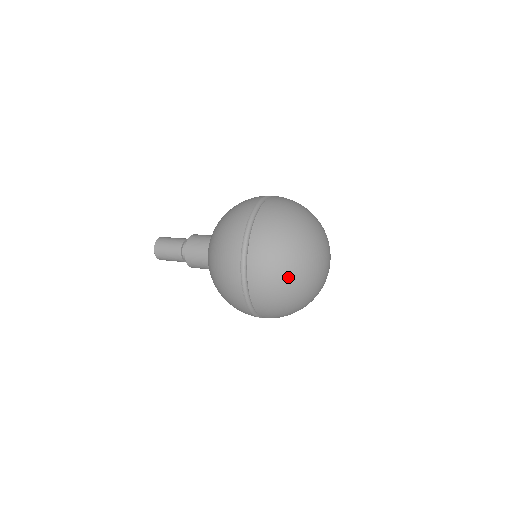
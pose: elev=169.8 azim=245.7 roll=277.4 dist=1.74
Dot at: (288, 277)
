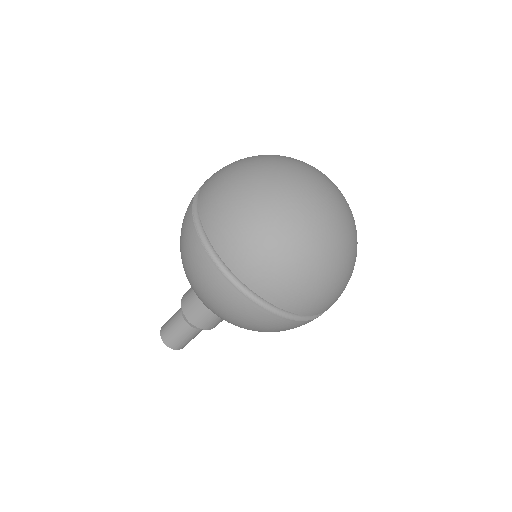
Dot at: (250, 191)
